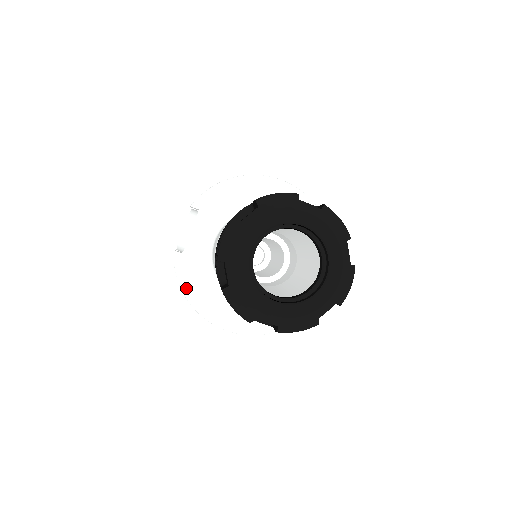
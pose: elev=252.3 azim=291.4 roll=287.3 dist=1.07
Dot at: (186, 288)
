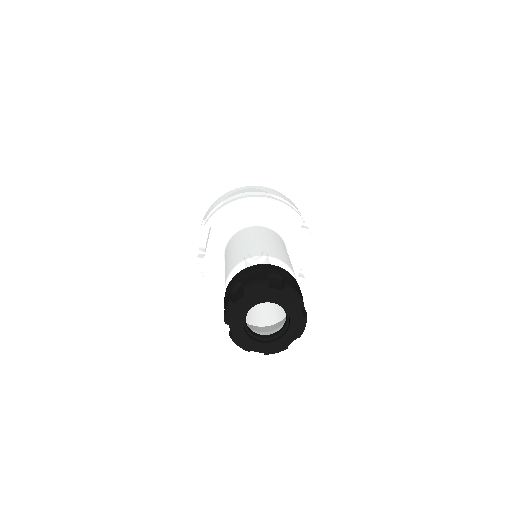
Dot at: (210, 280)
